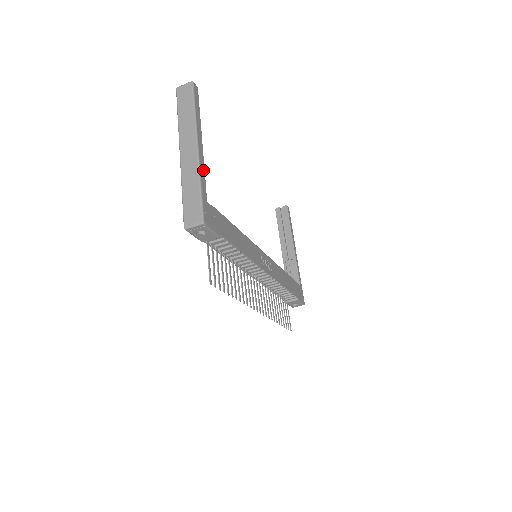
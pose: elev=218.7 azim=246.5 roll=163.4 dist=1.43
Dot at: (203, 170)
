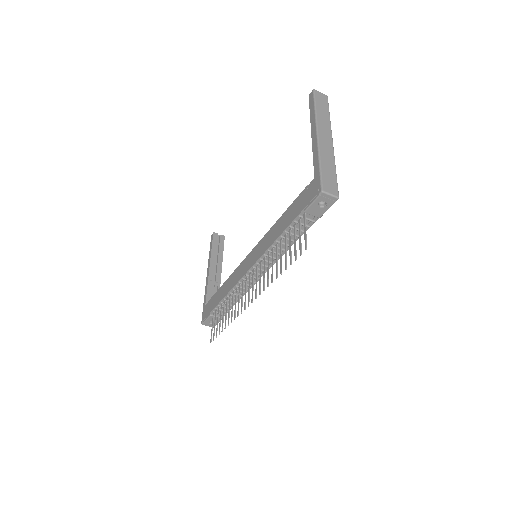
Dot at: occluded
